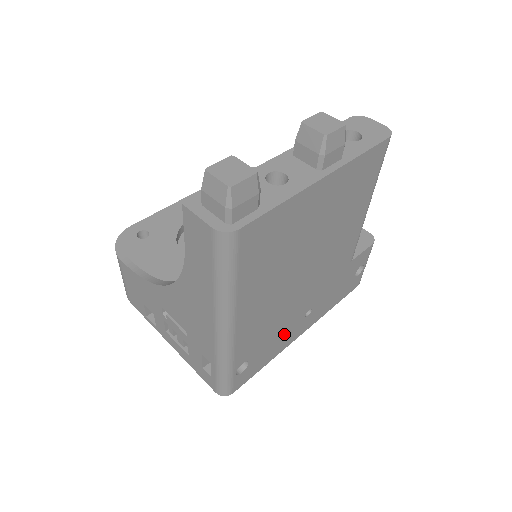
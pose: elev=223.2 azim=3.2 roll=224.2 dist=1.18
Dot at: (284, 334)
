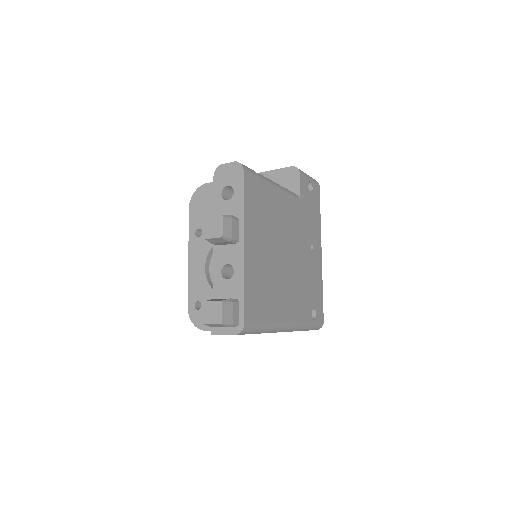
Dot at: (313, 273)
